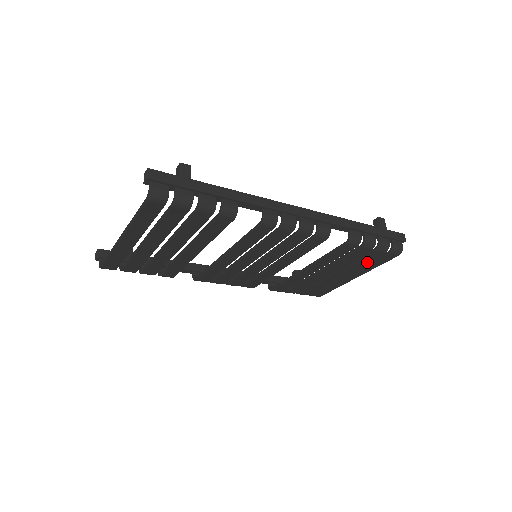
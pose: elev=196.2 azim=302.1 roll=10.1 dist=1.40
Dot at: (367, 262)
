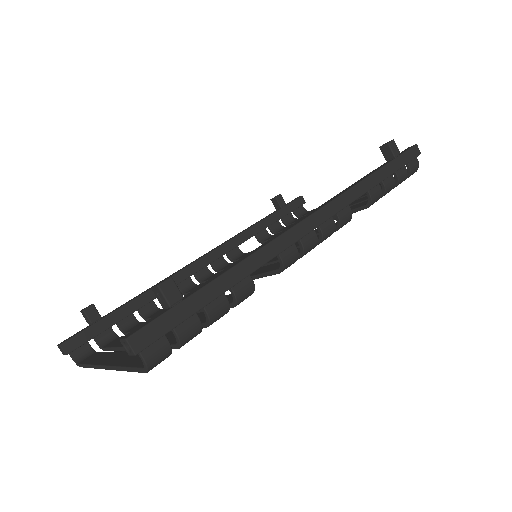
Dot at: occluded
